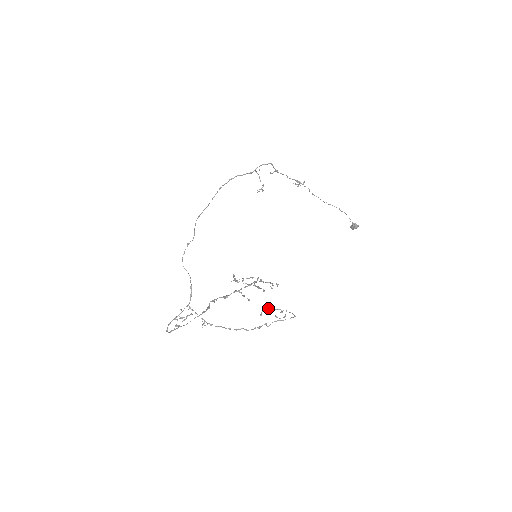
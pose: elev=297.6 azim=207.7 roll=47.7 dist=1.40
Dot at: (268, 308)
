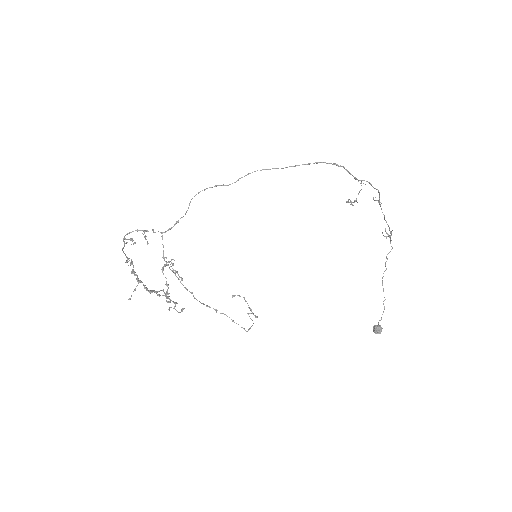
Dot at: (244, 298)
